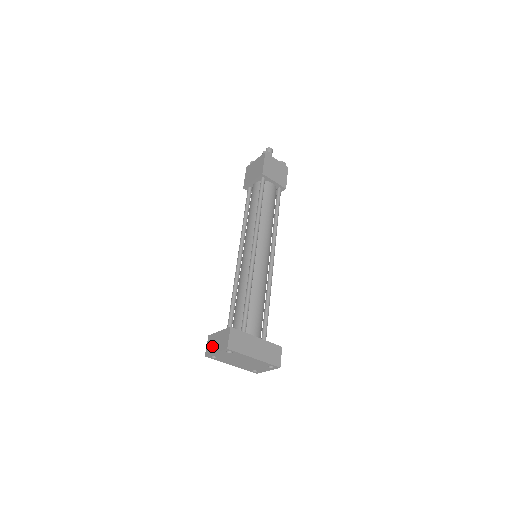
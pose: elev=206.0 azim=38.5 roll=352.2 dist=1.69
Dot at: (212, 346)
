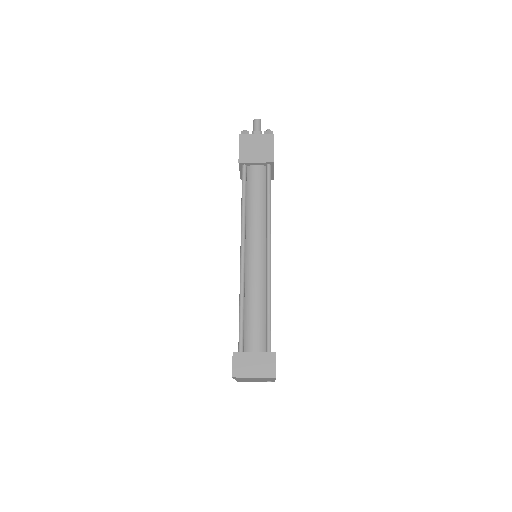
Dot at: (245, 368)
